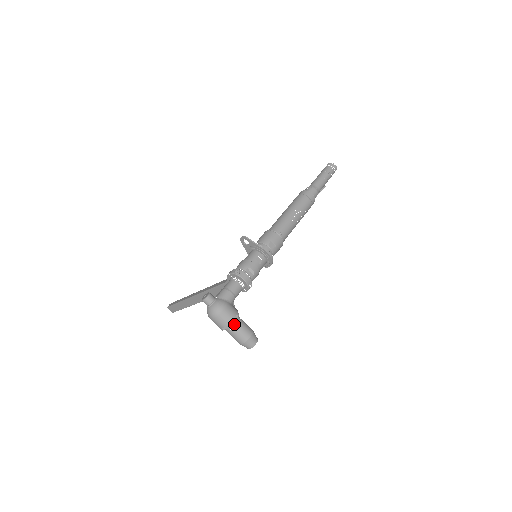
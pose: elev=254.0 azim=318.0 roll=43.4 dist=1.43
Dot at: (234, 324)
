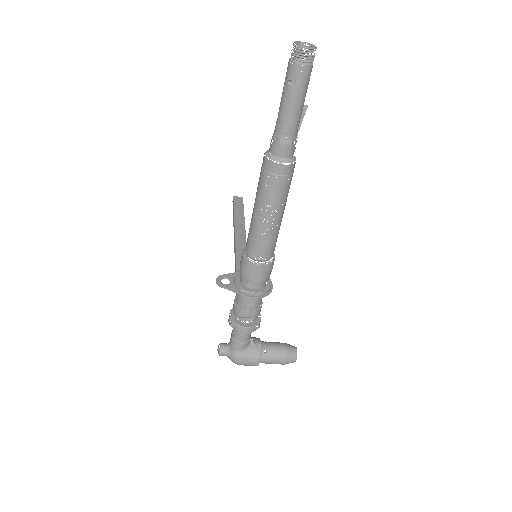
Dot at: (261, 362)
